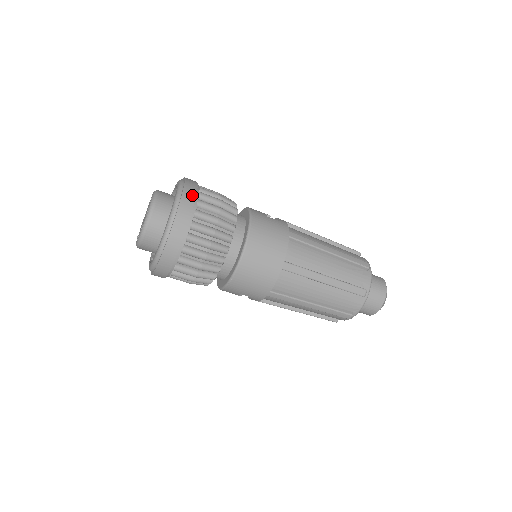
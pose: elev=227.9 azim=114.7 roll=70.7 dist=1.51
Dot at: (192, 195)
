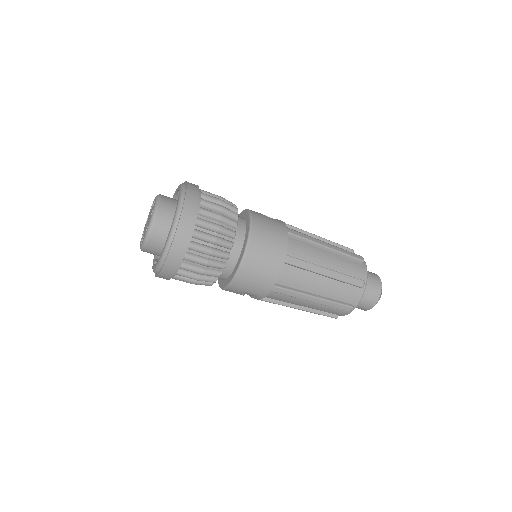
Dot at: (195, 194)
